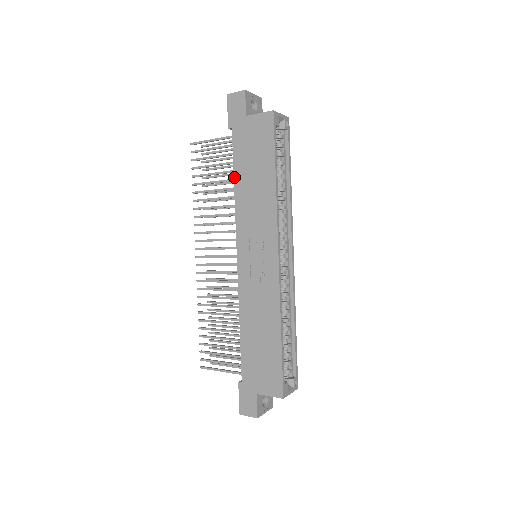
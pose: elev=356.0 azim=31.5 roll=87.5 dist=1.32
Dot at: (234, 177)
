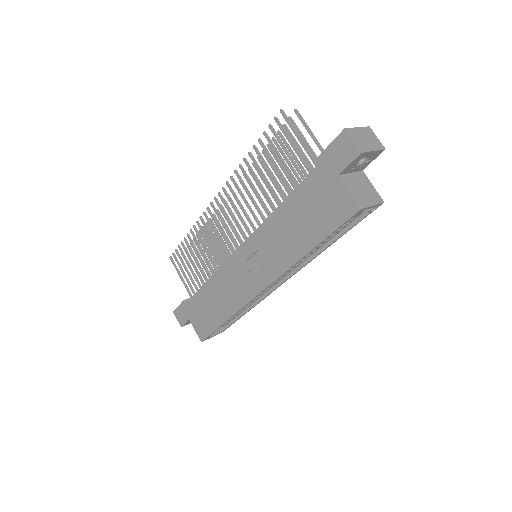
Dot at: (283, 201)
